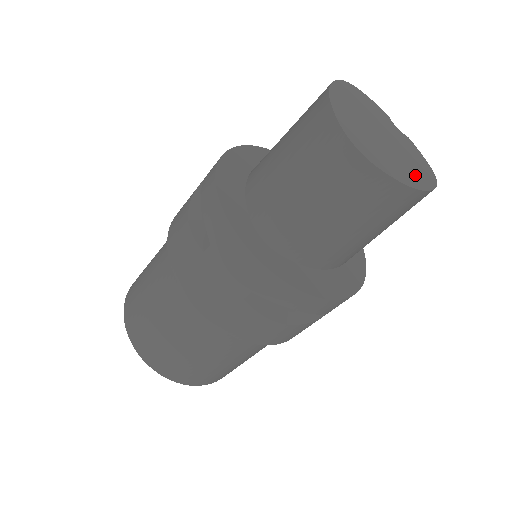
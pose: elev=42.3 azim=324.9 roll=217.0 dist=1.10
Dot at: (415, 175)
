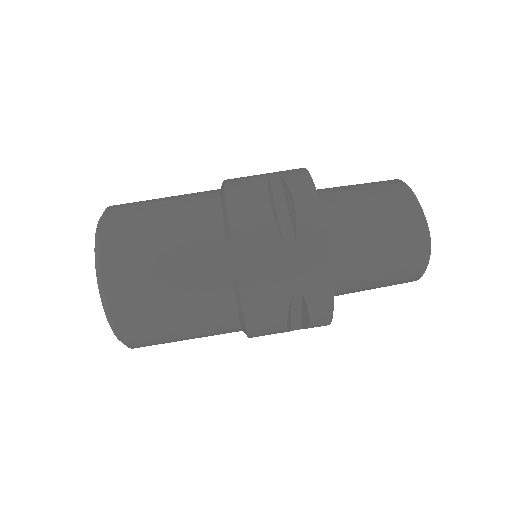
Dot at: occluded
